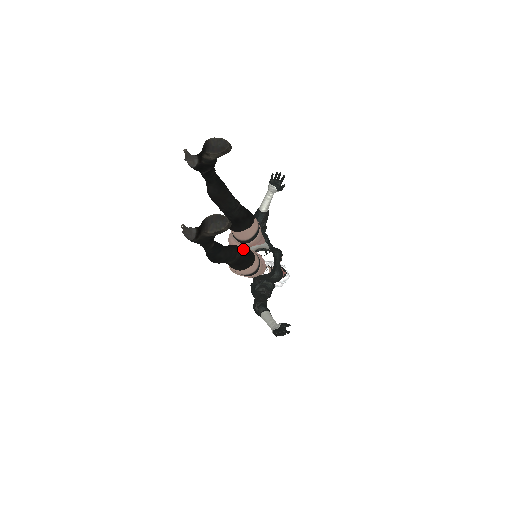
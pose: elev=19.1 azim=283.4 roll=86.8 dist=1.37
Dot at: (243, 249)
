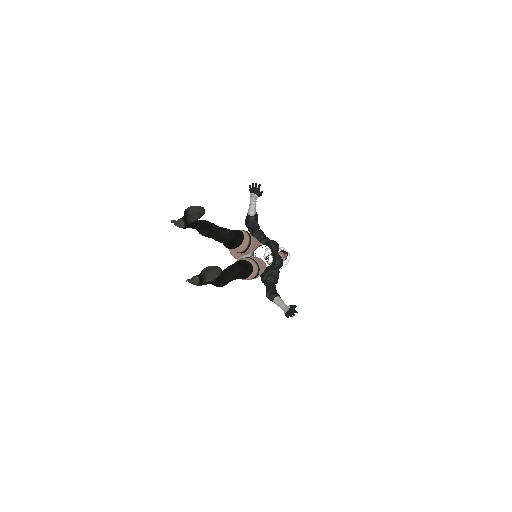
Dot at: (241, 265)
